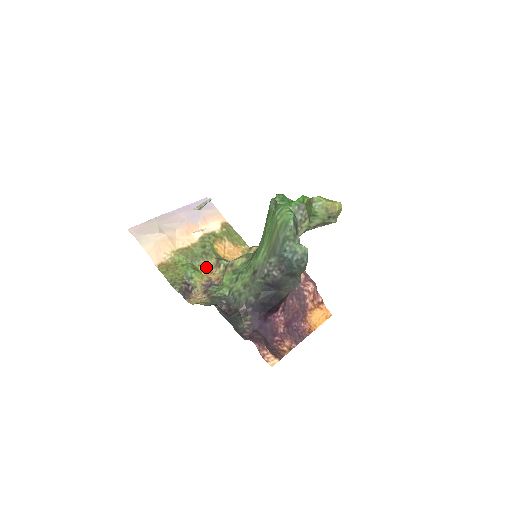
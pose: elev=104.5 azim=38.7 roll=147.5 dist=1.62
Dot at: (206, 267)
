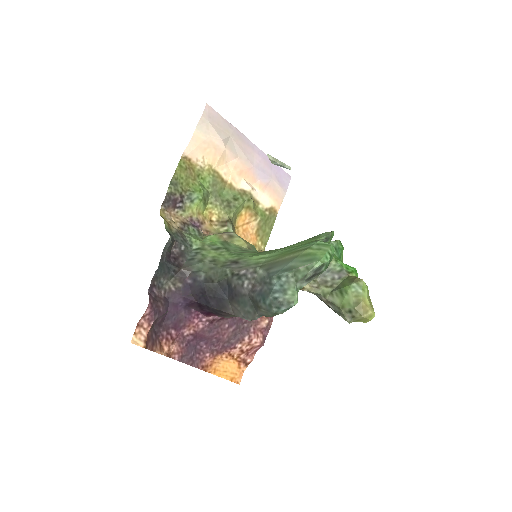
Dot at: (214, 212)
